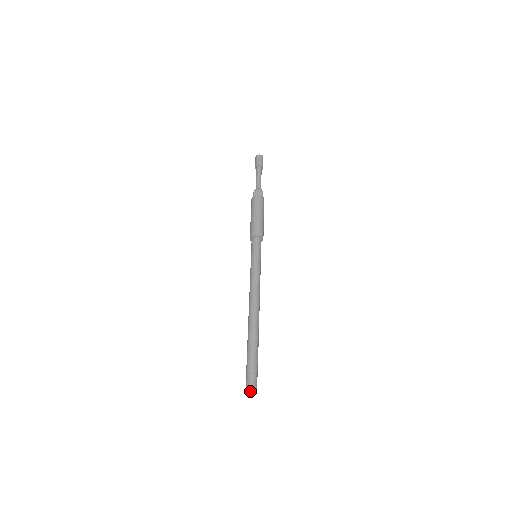
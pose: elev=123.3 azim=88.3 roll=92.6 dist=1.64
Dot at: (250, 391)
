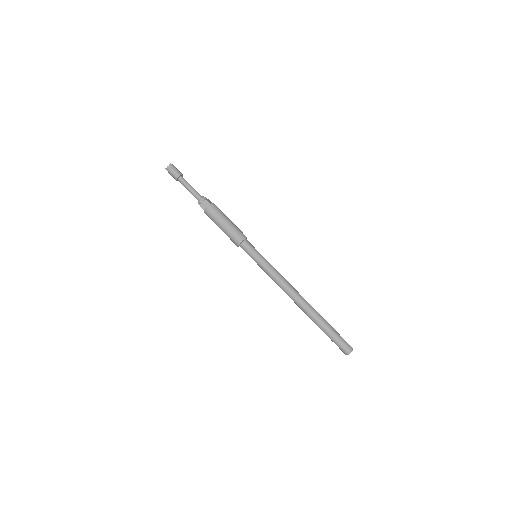
Dot at: (348, 353)
